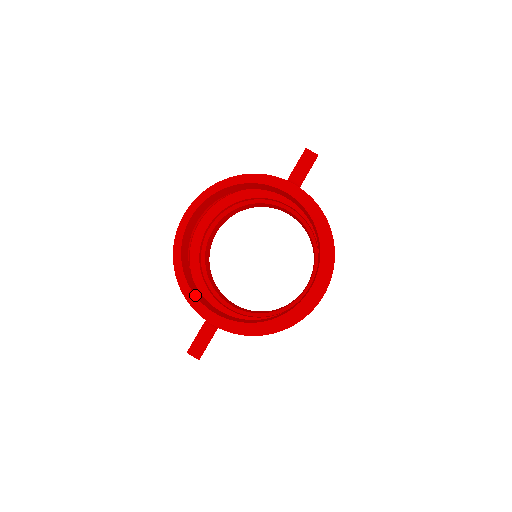
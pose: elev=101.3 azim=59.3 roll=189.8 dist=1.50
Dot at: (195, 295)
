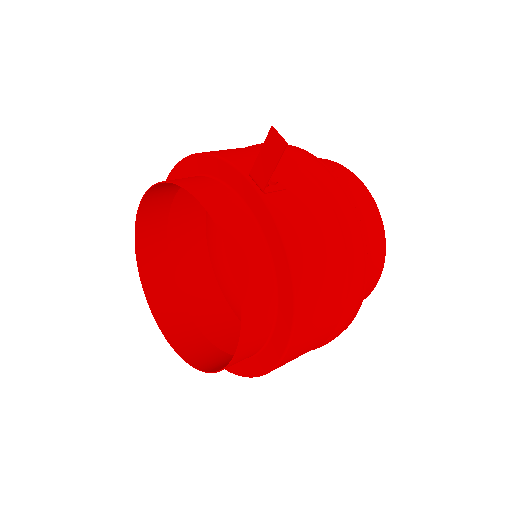
Dot at: (148, 300)
